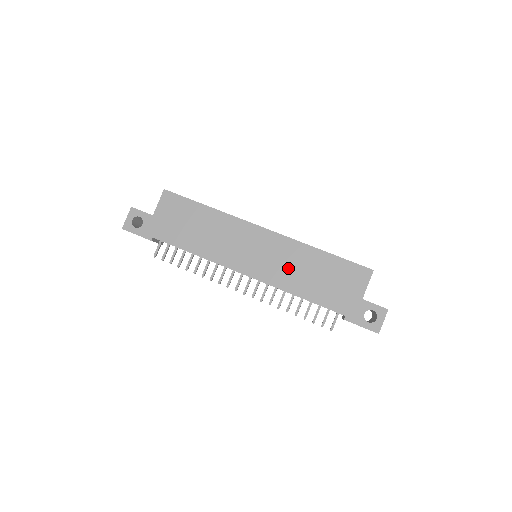
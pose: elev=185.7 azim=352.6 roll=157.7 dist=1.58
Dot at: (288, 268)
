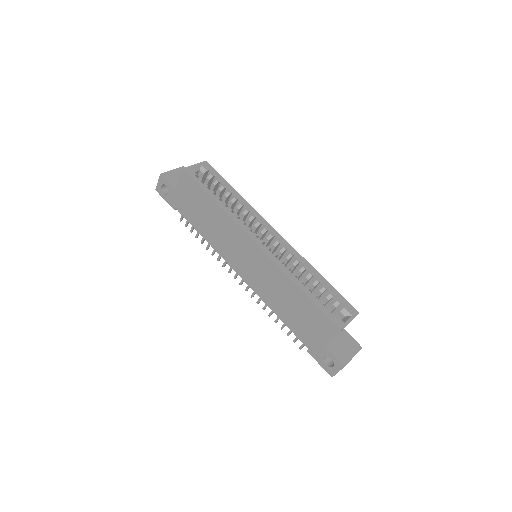
Dot at: (270, 288)
